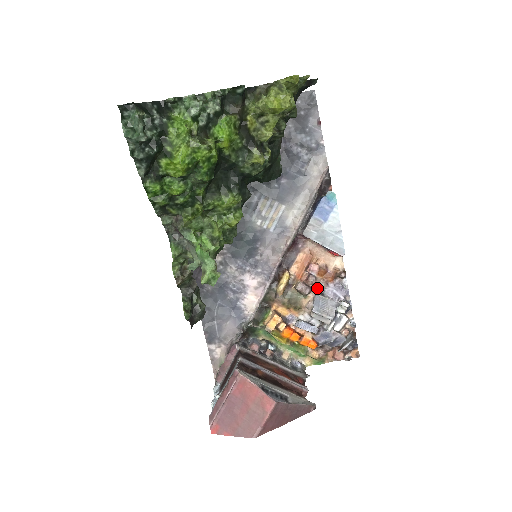
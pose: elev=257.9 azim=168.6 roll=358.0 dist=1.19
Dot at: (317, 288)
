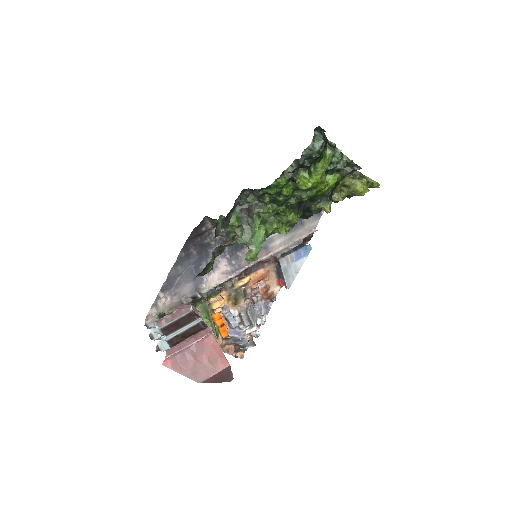
Dot at: (257, 298)
